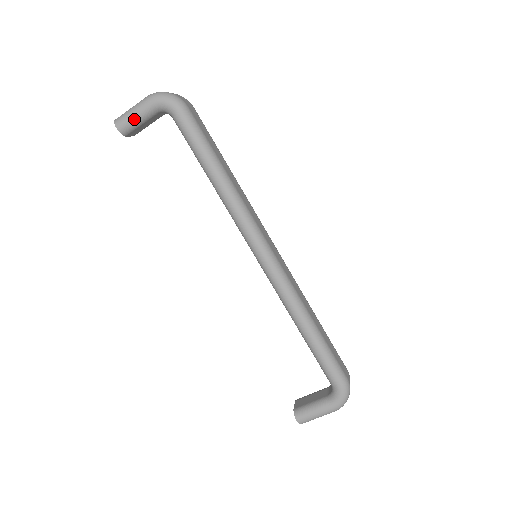
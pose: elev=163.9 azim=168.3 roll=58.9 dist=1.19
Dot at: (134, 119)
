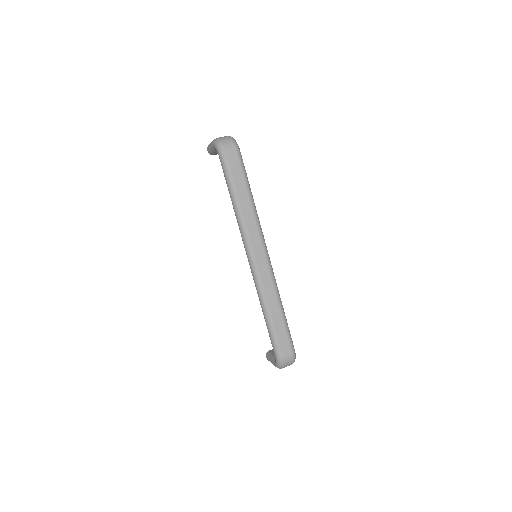
Dot at: (211, 150)
